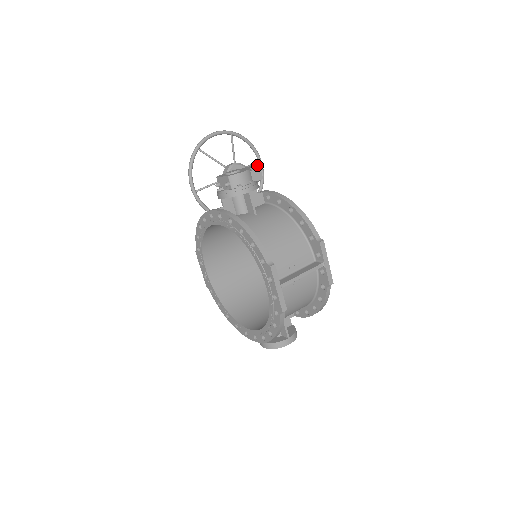
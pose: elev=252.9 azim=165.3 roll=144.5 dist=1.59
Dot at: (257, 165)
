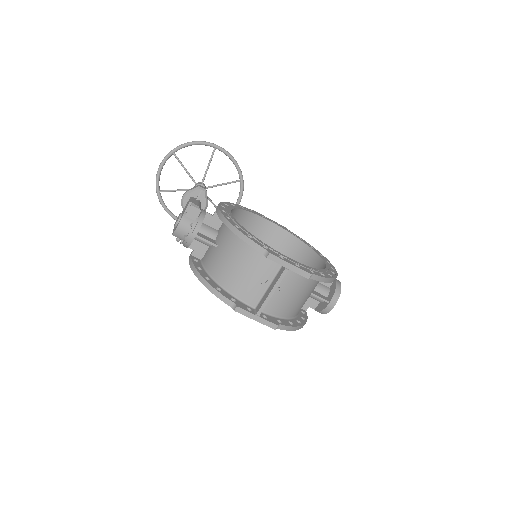
Dot at: (189, 201)
